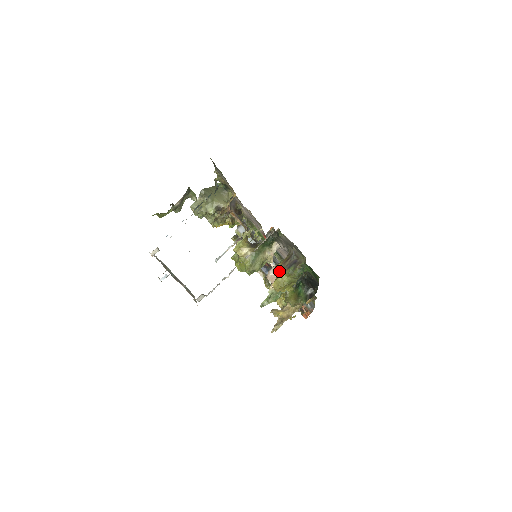
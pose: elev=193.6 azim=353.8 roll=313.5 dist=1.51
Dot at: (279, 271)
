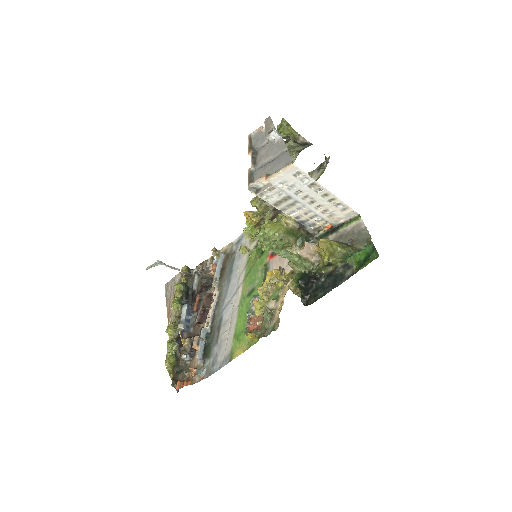
Dot at: (330, 240)
